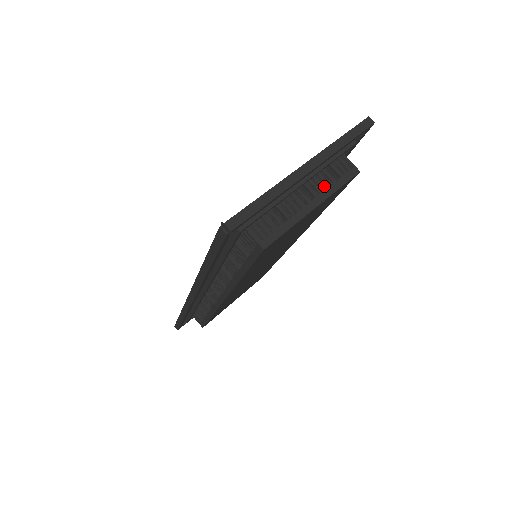
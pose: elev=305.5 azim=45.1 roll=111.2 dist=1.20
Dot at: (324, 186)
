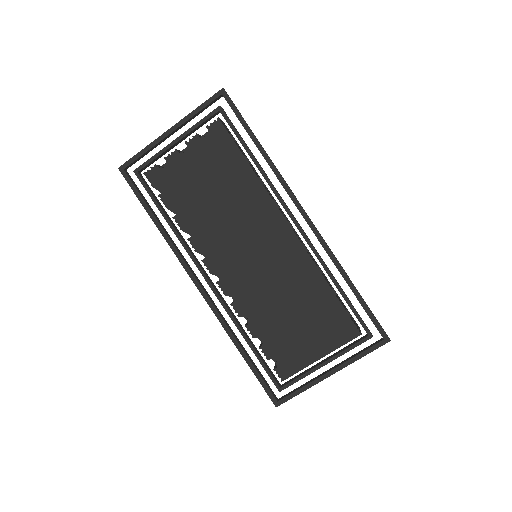
Dot at: occluded
